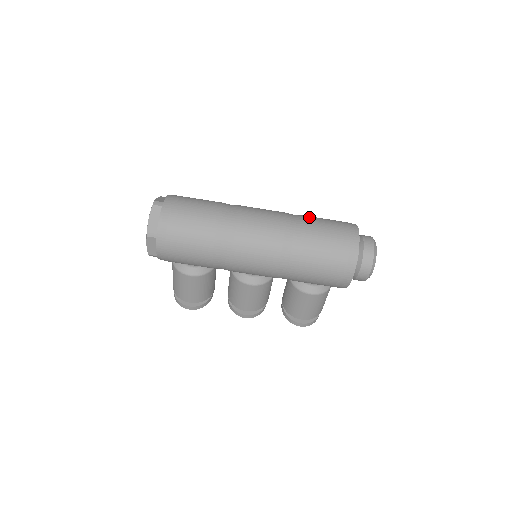
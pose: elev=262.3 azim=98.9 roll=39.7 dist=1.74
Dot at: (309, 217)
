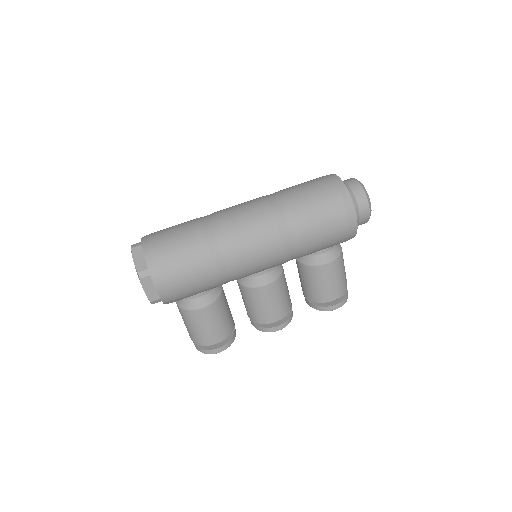
Dot at: occluded
